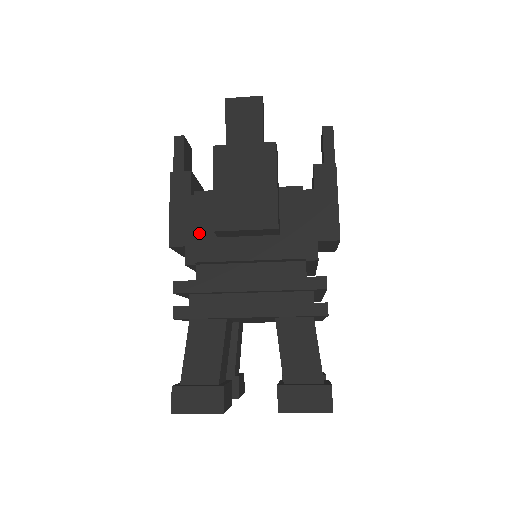
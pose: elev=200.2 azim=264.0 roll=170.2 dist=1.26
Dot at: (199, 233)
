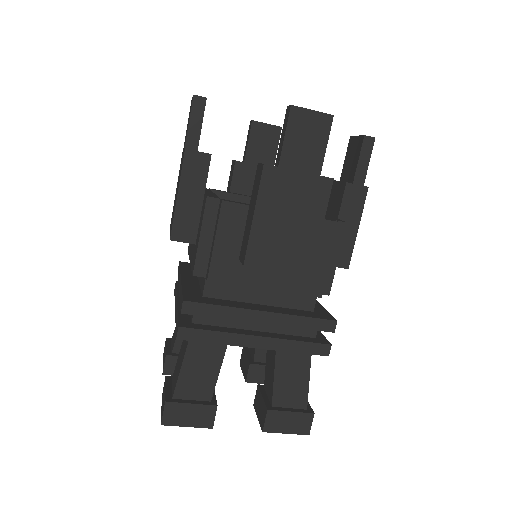
Dot at: (219, 250)
